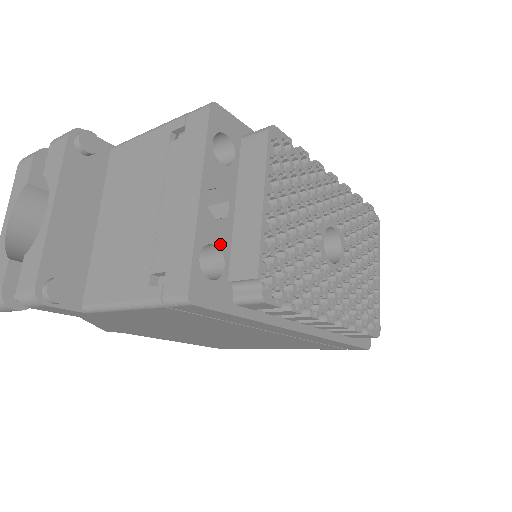
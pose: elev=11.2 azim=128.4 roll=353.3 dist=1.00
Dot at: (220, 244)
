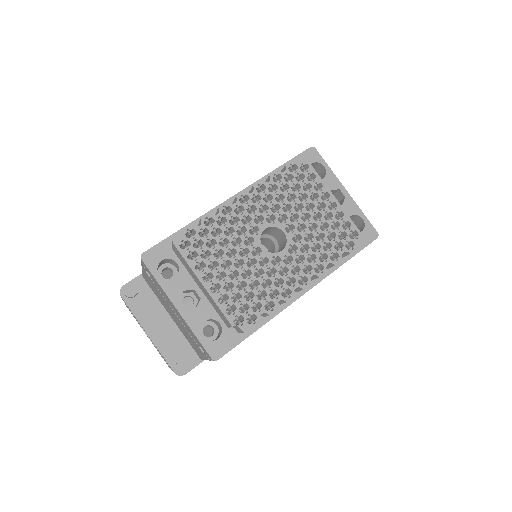
Dot at: (208, 317)
